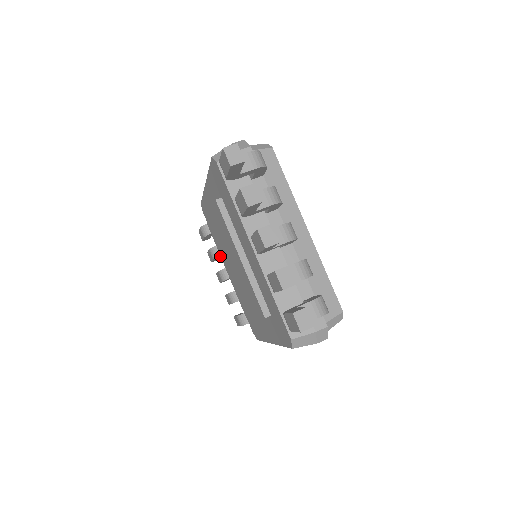
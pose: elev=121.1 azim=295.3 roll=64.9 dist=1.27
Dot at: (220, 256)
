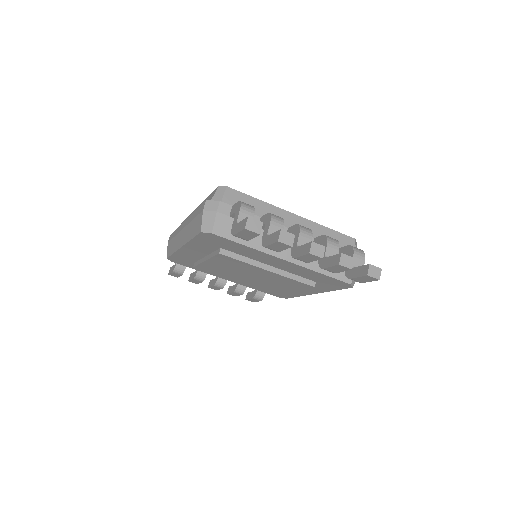
Dot at: occluded
